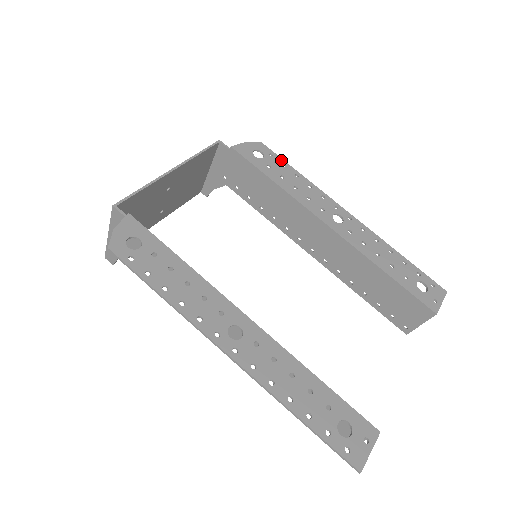
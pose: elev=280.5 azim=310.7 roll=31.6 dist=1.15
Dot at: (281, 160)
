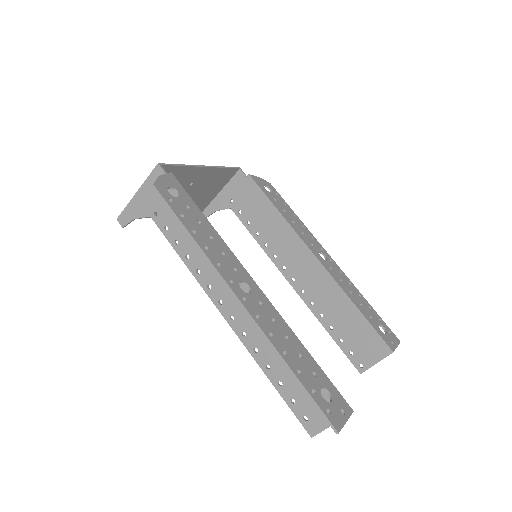
Dot at: (284, 201)
